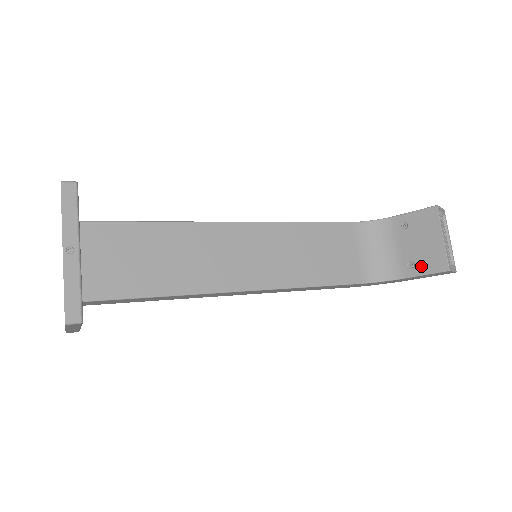
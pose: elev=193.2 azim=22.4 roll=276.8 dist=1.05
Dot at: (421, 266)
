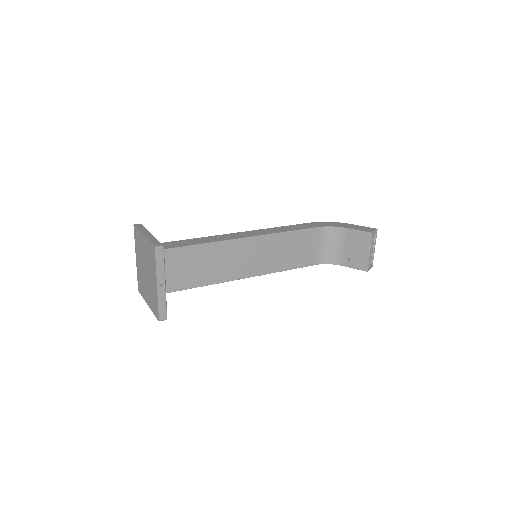
Dot at: (353, 263)
